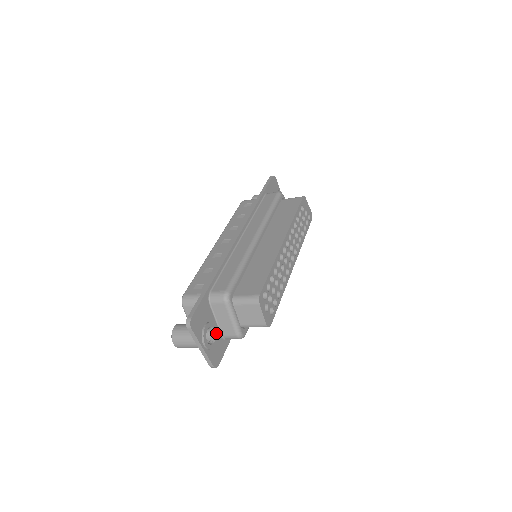
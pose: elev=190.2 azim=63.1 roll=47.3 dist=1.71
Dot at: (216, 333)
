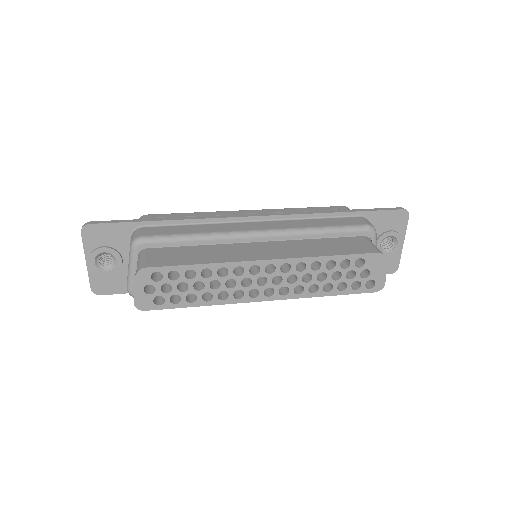
Dot at: (117, 266)
